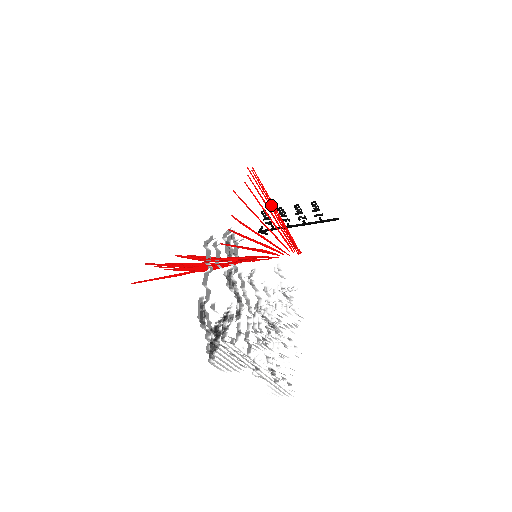
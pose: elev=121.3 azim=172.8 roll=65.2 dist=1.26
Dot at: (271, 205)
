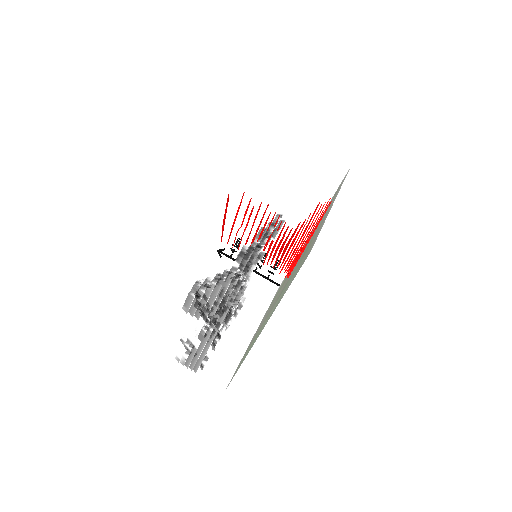
Dot at: occluded
